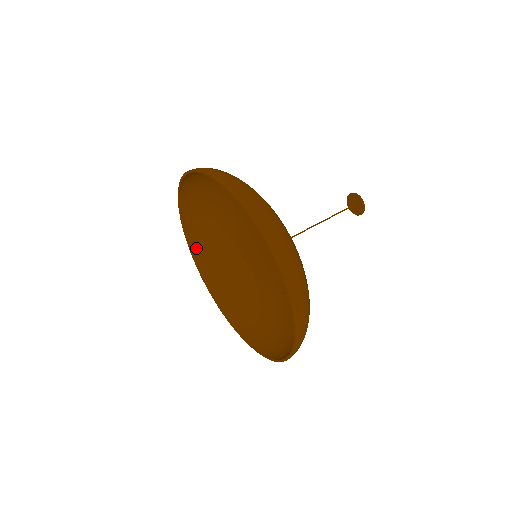
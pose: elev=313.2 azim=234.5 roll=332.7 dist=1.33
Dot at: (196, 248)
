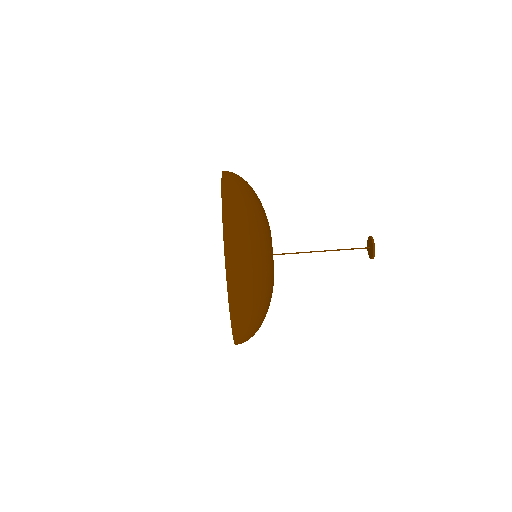
Dot at: occluded
